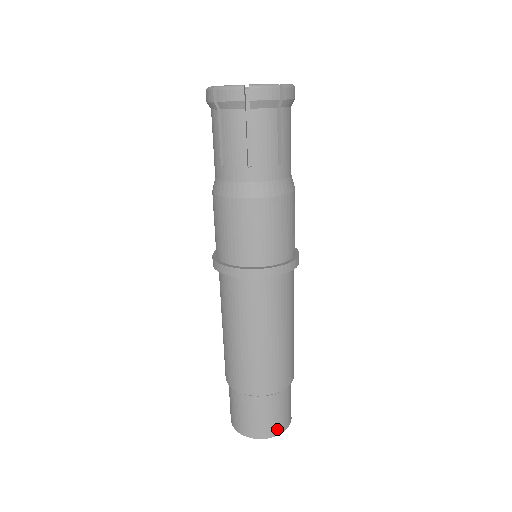
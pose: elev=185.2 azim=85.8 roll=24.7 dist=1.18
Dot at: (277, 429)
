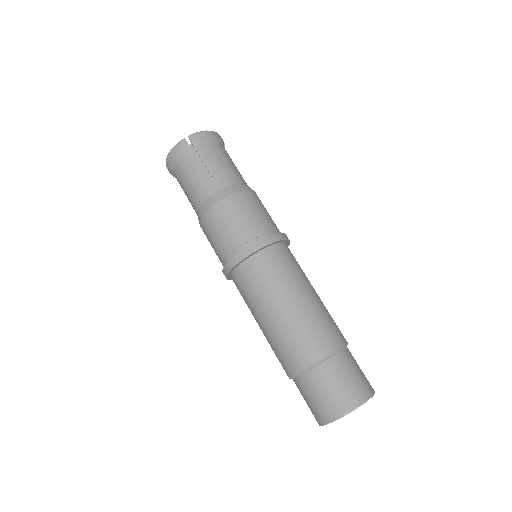
Dot at: (340, 408)
